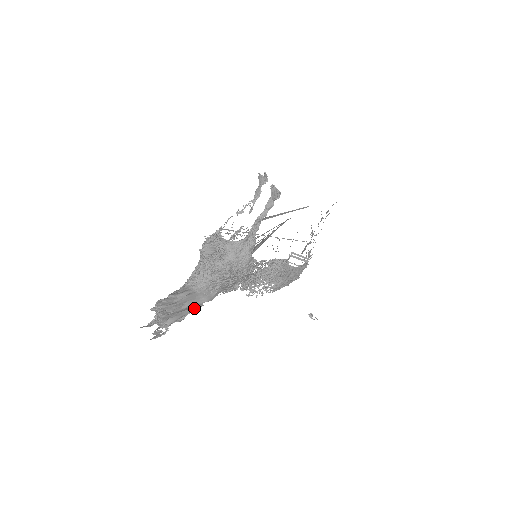
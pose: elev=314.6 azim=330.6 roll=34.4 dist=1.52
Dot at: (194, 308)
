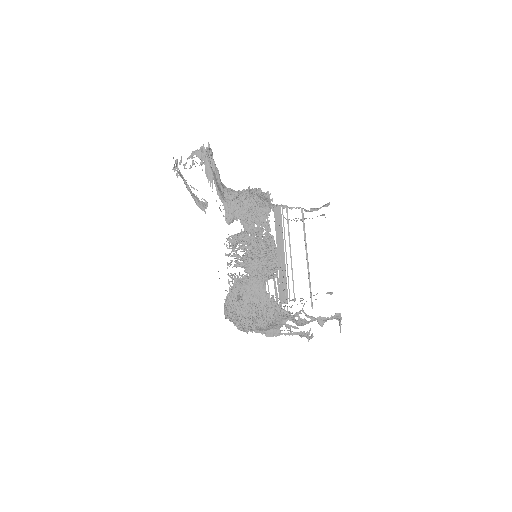
Dot at: occluded
